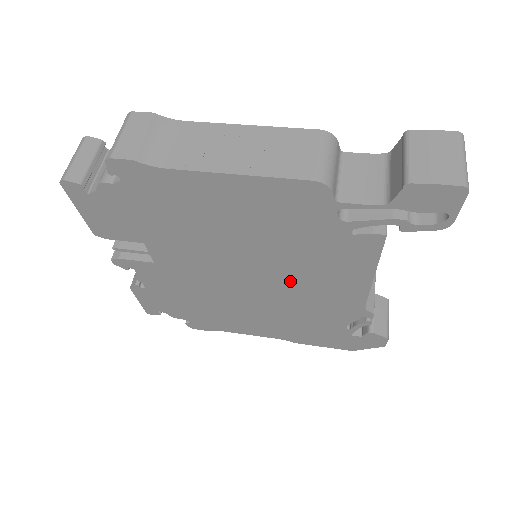
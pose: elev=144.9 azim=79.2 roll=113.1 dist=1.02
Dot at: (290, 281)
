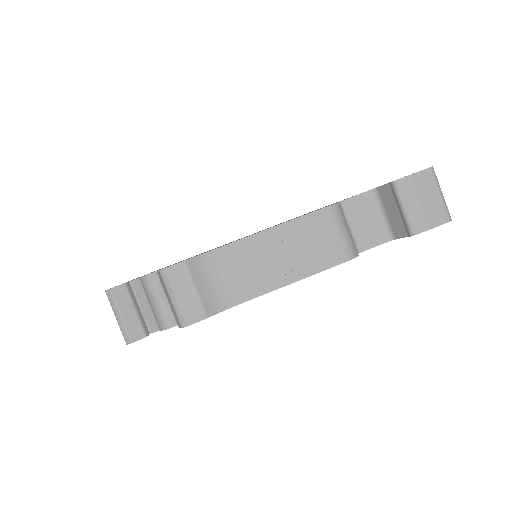
Dot at: occluded
